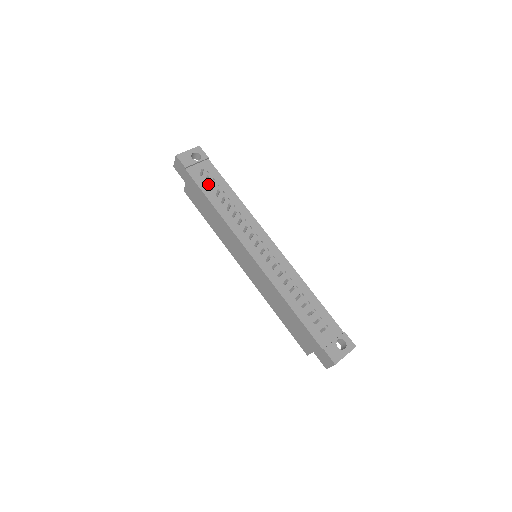
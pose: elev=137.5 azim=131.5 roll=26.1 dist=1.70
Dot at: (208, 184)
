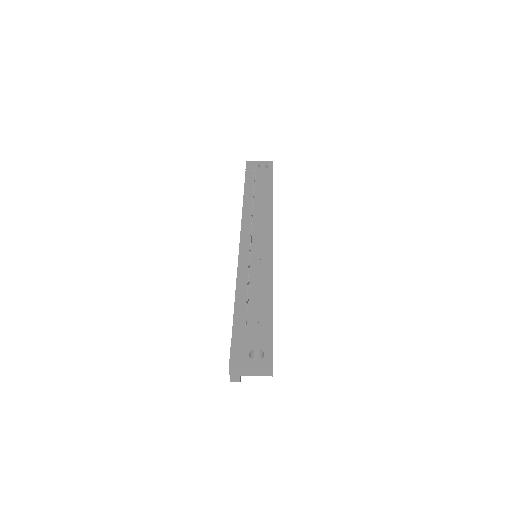
Dot at: (255, 185)
